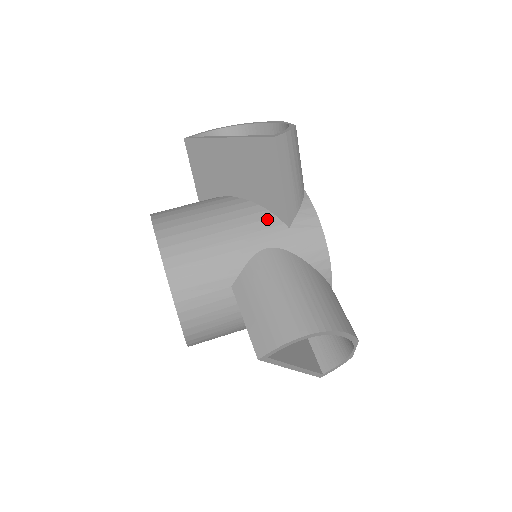
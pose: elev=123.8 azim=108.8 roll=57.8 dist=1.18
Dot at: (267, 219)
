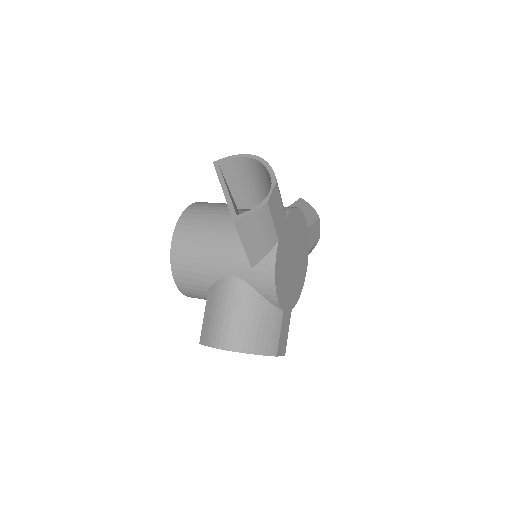
Dot at: occluded
